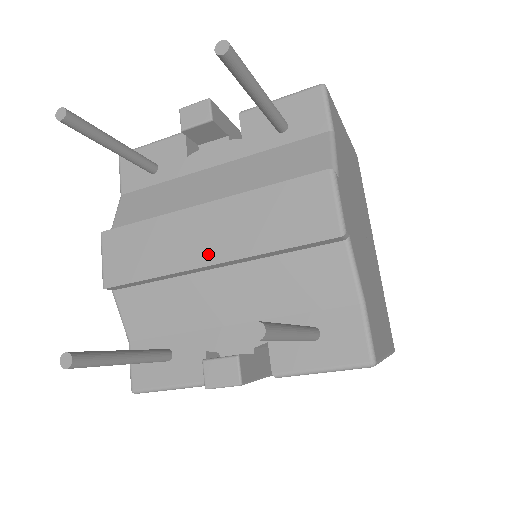
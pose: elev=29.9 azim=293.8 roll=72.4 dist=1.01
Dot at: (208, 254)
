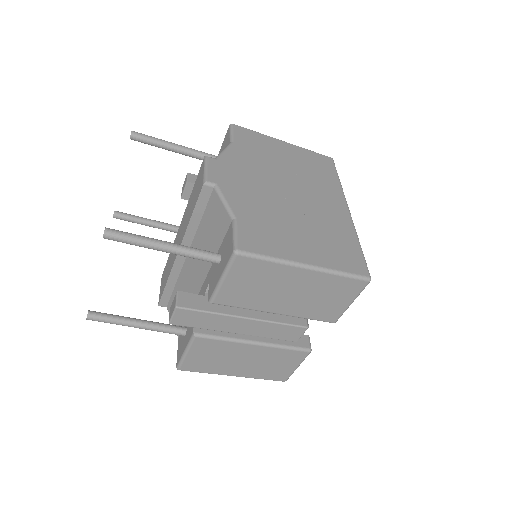
Dot at: occluded
